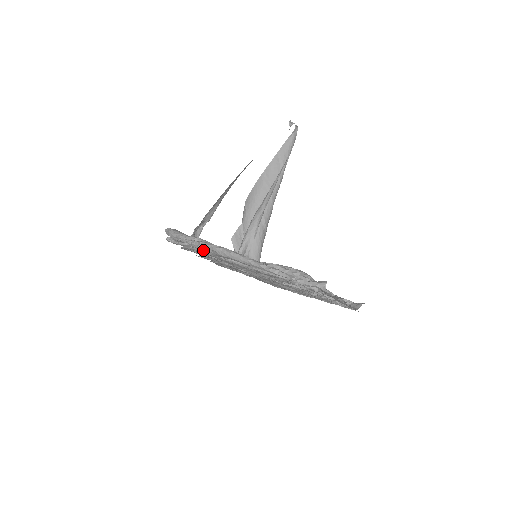
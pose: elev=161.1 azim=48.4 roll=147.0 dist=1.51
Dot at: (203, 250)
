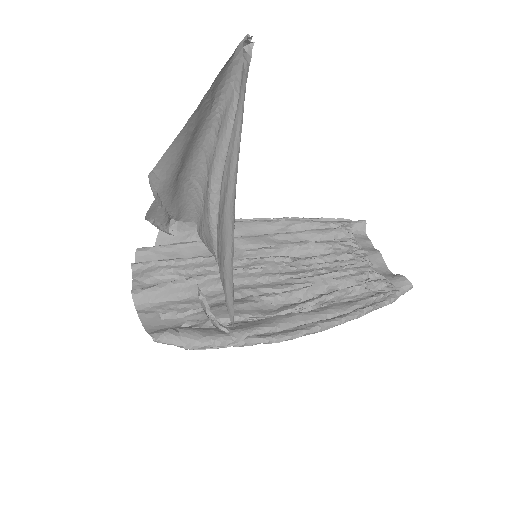
Dot at: occluded
